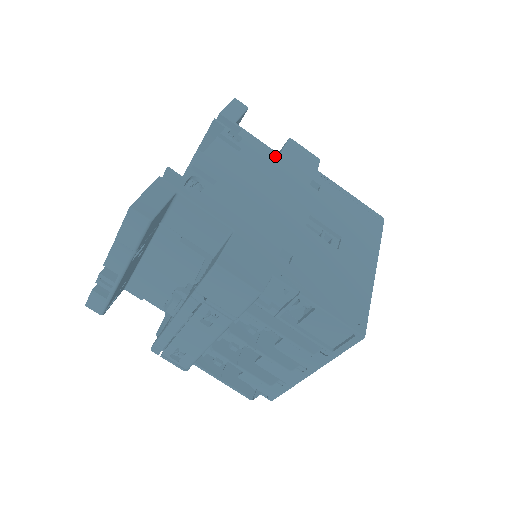
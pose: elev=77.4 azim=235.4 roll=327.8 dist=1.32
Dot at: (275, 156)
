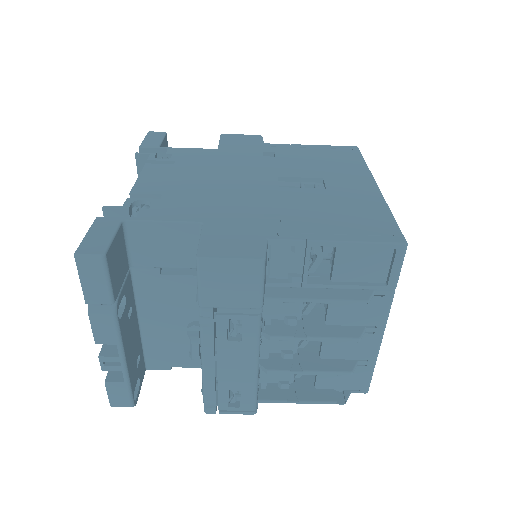
Dot at: (214, 152)
